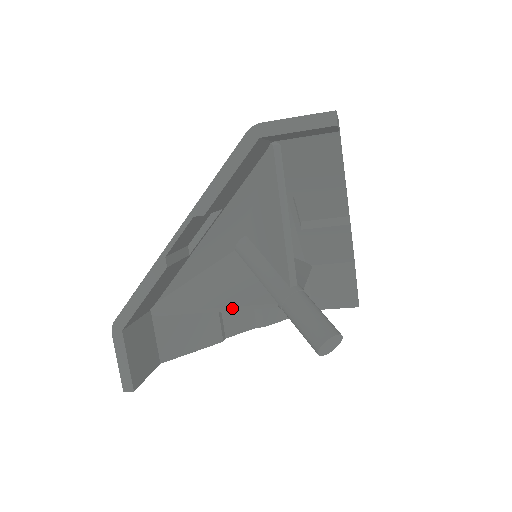
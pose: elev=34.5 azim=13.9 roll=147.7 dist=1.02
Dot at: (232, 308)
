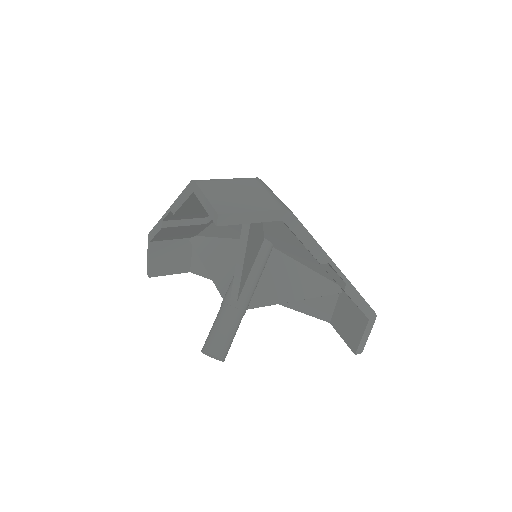
Dot at: (212, 278)
